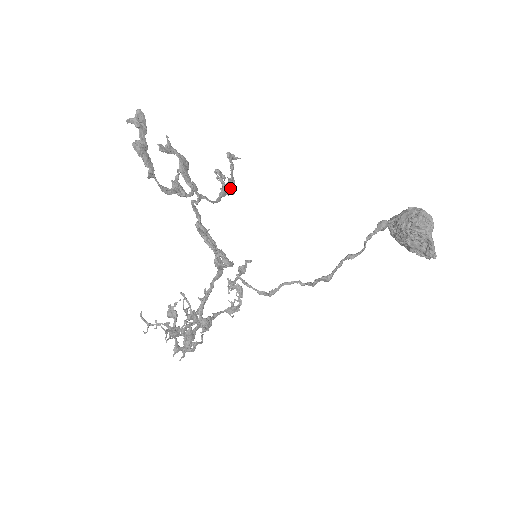
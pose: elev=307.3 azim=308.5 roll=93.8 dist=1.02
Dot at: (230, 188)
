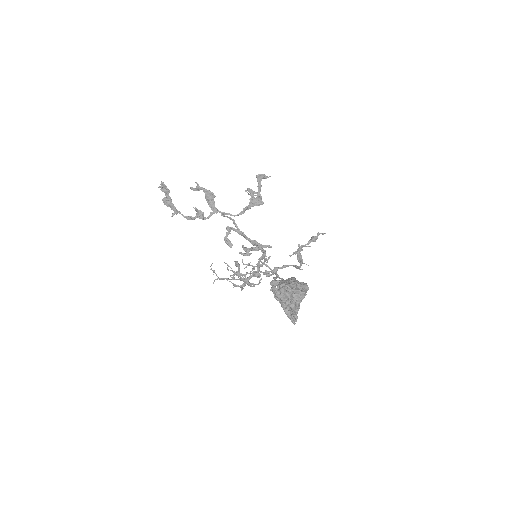
Dot at: (259, 201)
